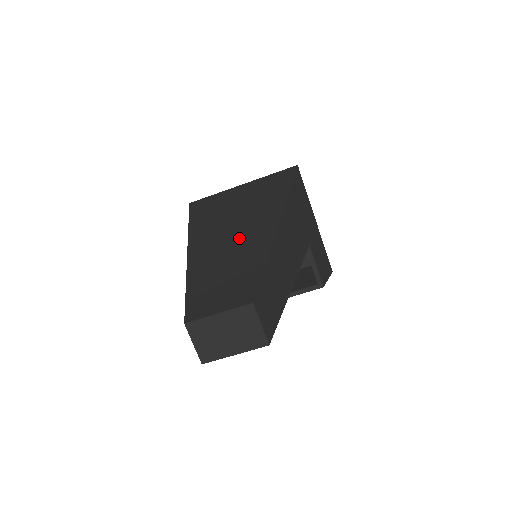
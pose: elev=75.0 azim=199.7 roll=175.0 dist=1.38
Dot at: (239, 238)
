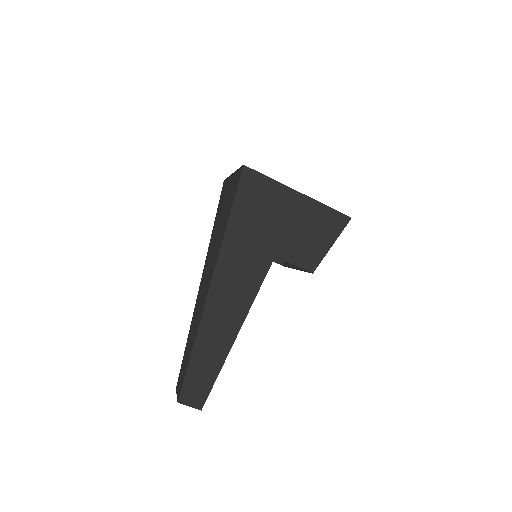
Dot at: (199, 307)
